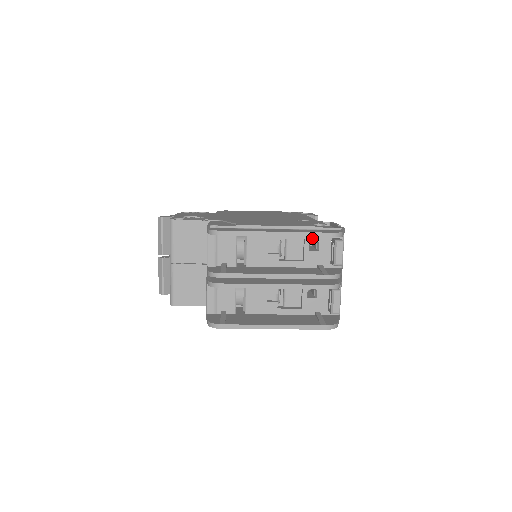
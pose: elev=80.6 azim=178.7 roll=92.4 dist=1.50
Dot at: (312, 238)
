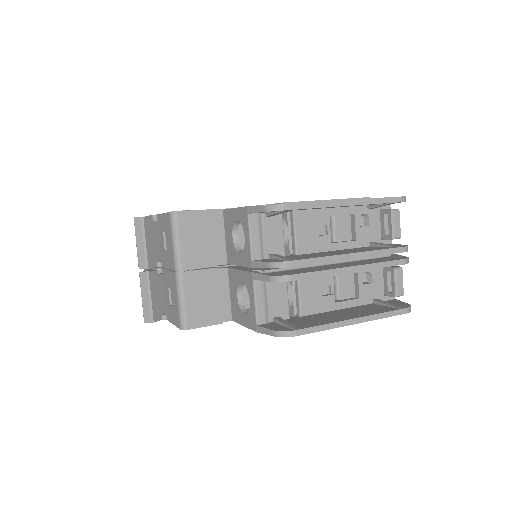
Dot at: (361, 211)
